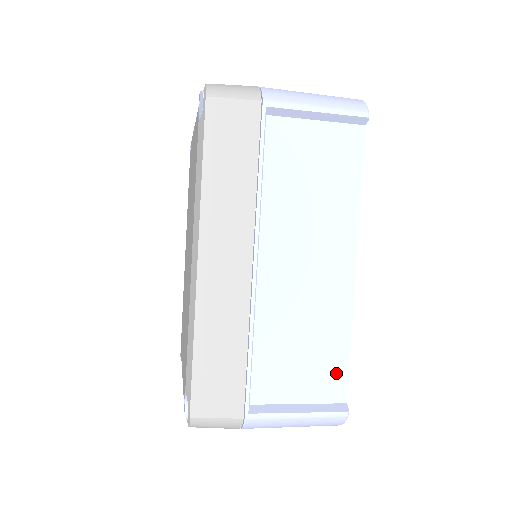
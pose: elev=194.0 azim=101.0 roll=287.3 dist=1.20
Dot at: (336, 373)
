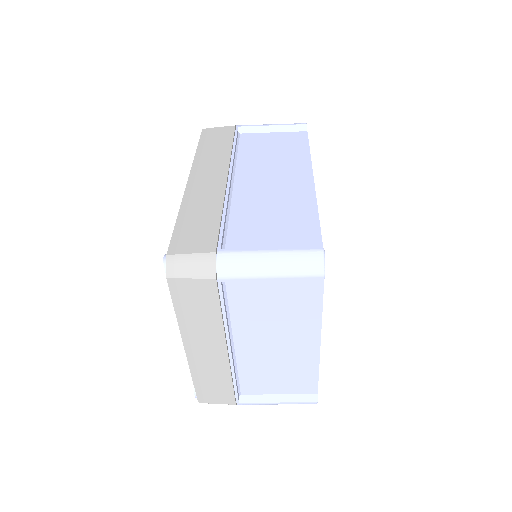
Dot at: (308, 232)
